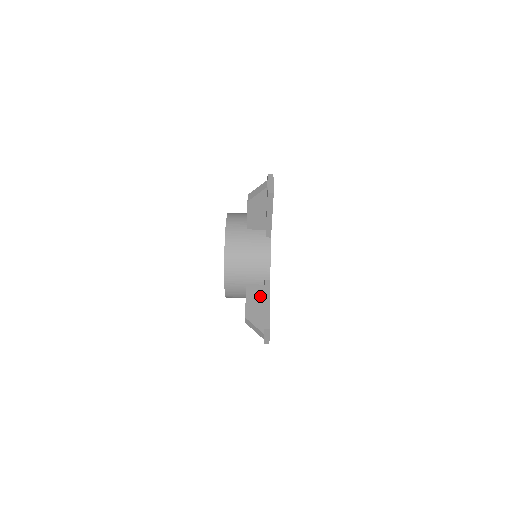
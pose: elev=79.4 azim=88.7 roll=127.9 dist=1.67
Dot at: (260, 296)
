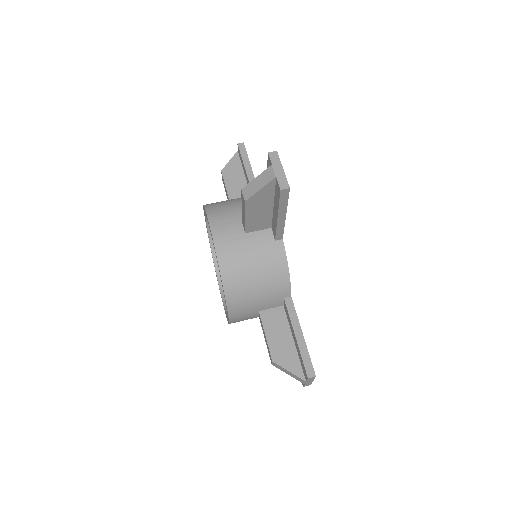
Dot at: occluded
